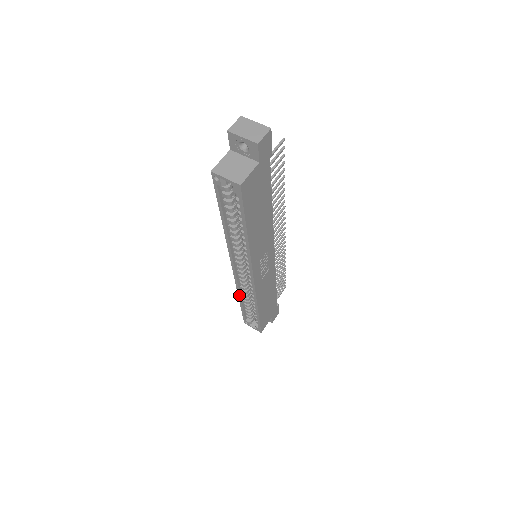
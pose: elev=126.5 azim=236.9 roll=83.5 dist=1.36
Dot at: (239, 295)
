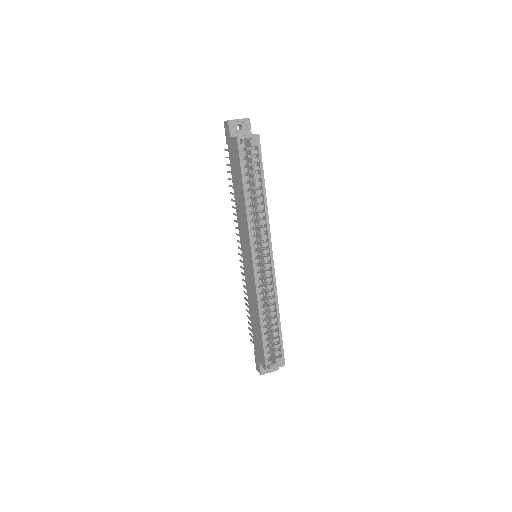
Dot at: (260, 310)
